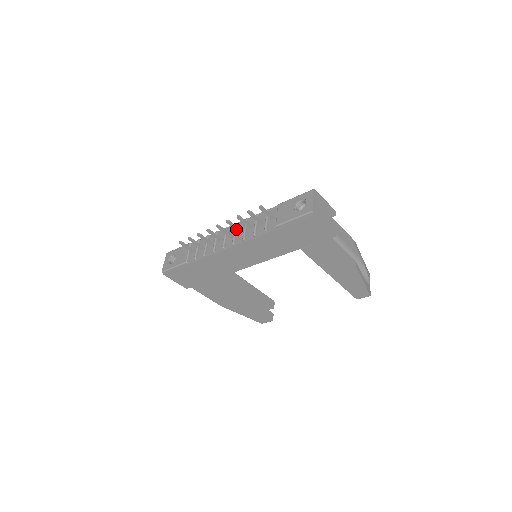
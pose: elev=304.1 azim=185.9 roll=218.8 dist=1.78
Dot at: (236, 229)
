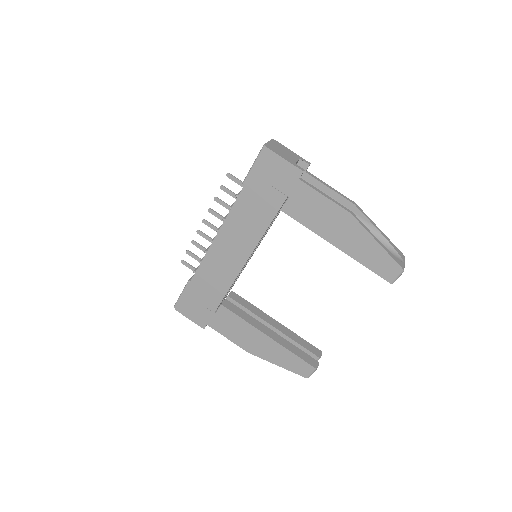
Dot at: (220, 218)
